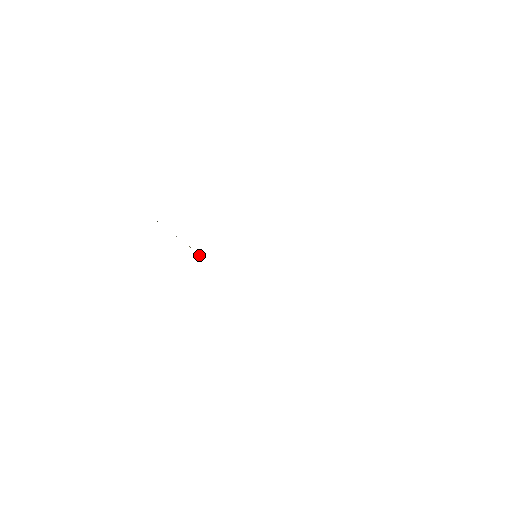
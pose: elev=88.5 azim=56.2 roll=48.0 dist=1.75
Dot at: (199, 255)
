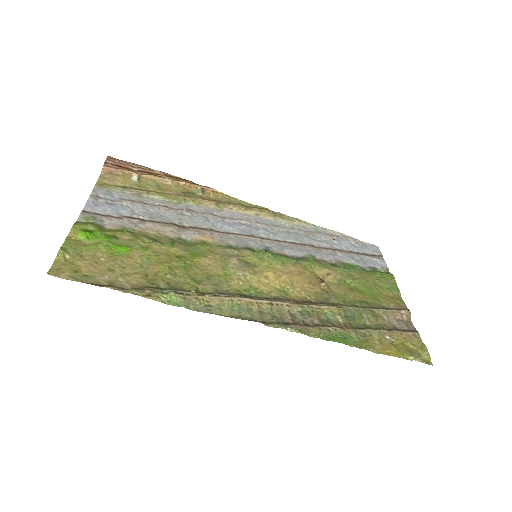
Dot at: (188, 184)
